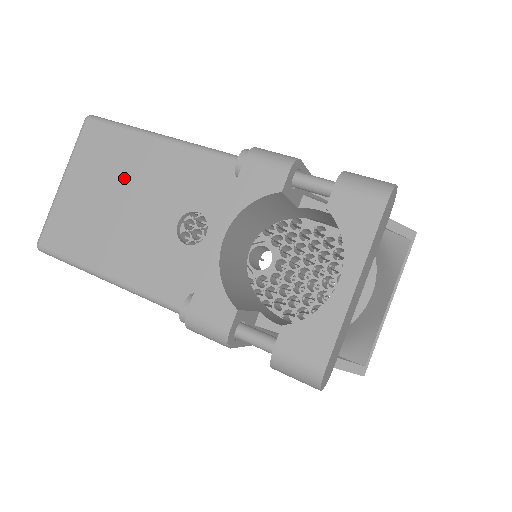
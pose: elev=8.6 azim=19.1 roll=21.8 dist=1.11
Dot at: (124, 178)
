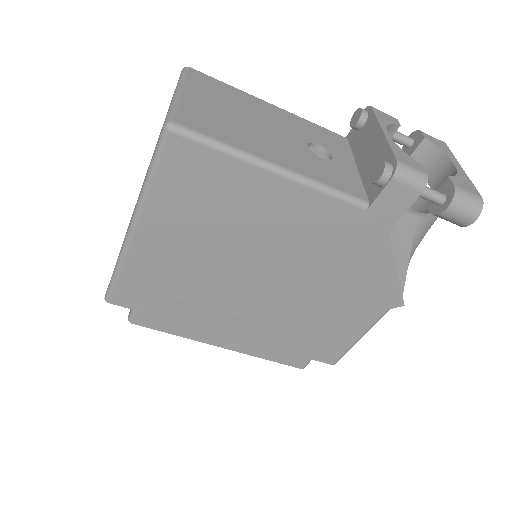
Dot at: (247, 109)
